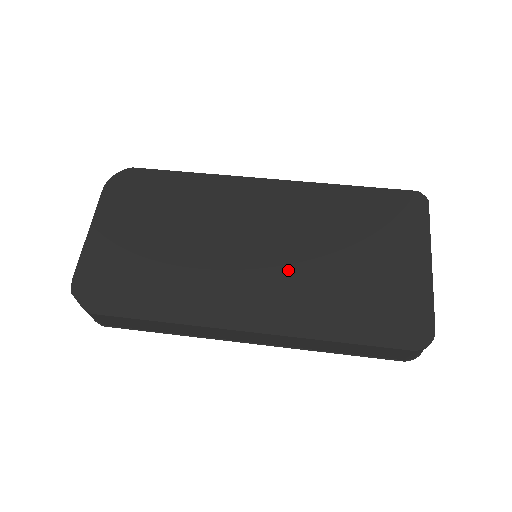
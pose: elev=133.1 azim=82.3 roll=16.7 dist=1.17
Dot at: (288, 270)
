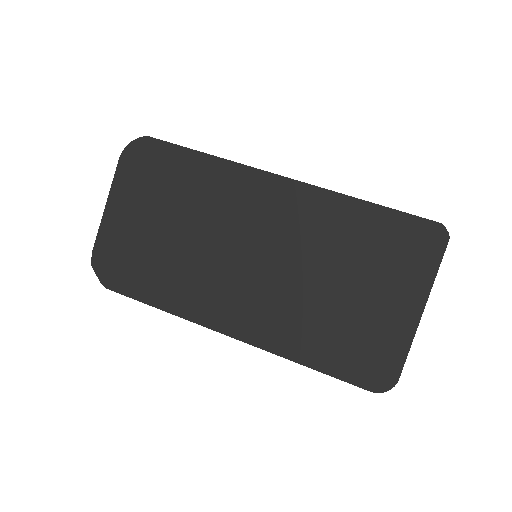
Dot at: (278, 287)
